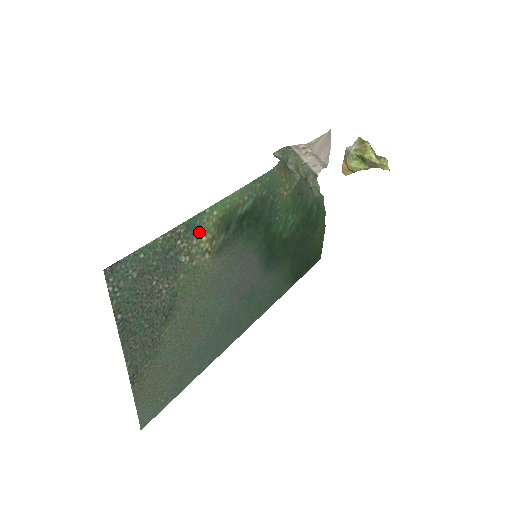
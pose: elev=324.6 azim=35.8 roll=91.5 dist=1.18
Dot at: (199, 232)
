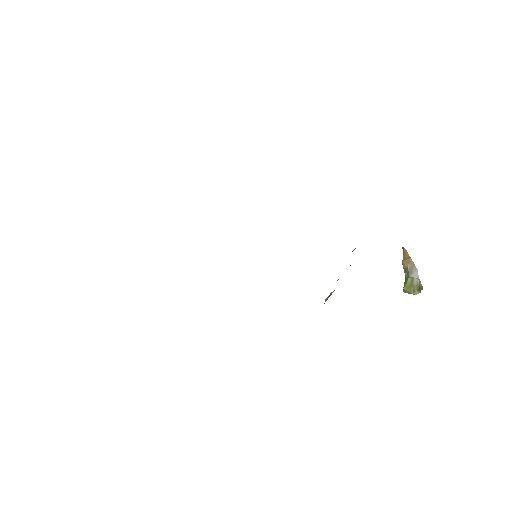
Dot at: occluded
